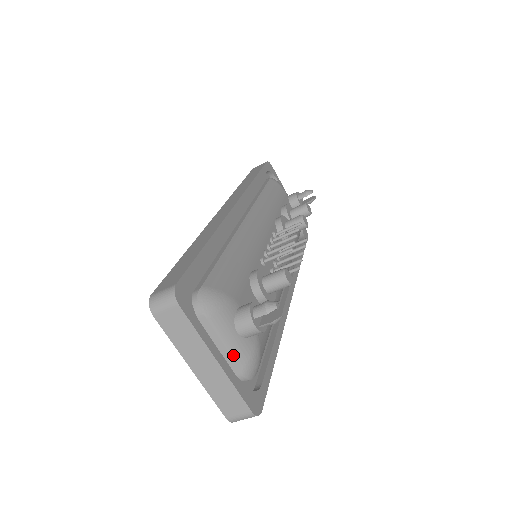
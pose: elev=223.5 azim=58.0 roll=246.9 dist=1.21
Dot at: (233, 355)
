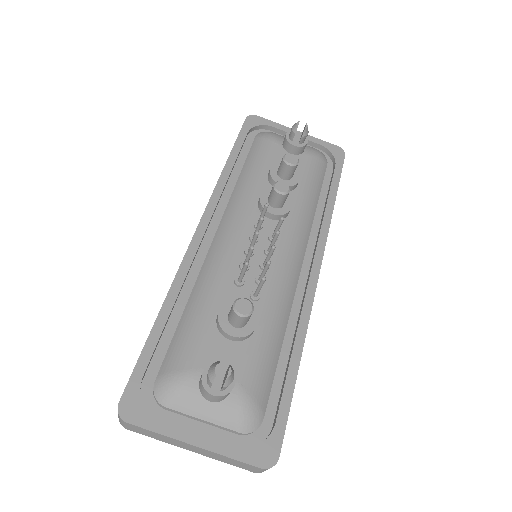
Dot at: (218, 423)
